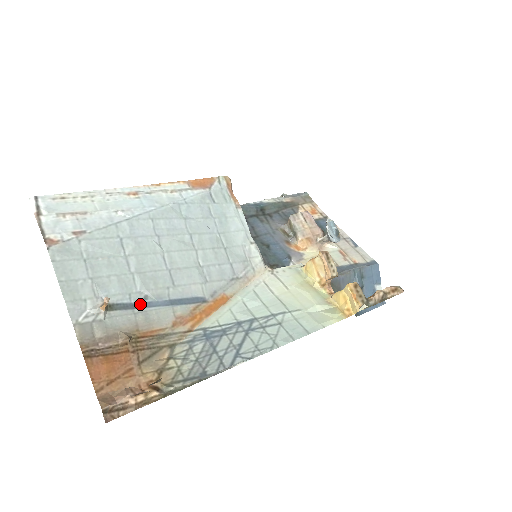
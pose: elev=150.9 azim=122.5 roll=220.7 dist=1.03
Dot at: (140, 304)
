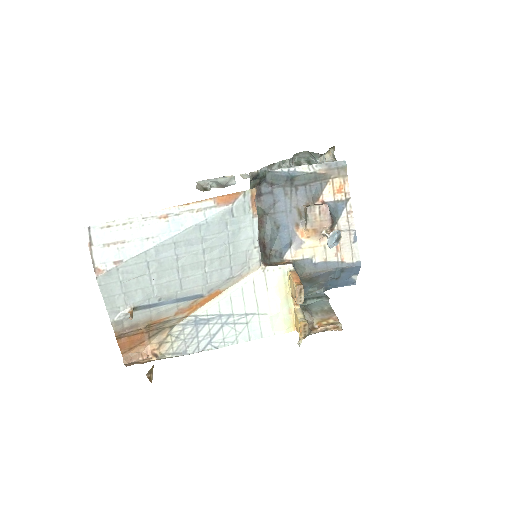
Dot at: (155, 304)
